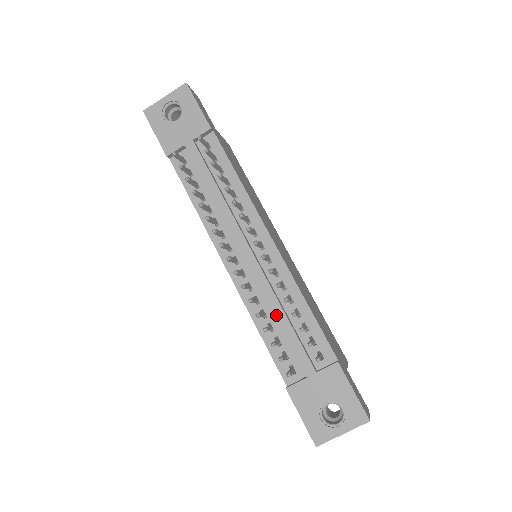
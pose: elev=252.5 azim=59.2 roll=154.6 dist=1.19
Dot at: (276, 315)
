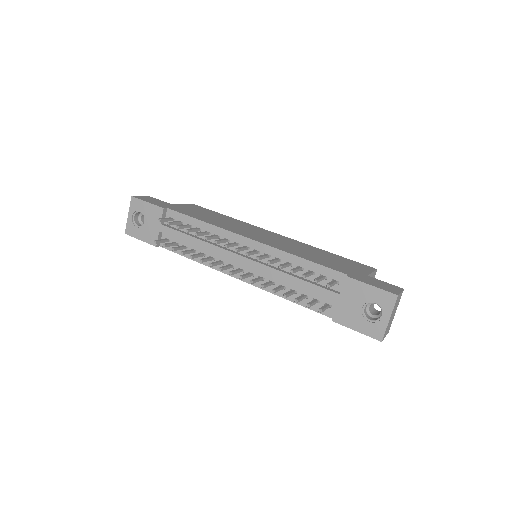
Dot at: (288, 281)
